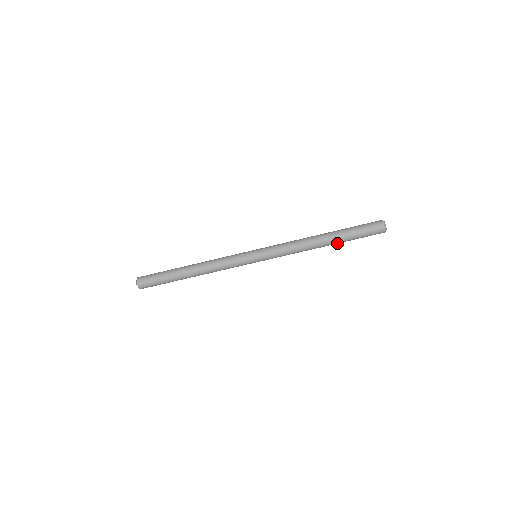
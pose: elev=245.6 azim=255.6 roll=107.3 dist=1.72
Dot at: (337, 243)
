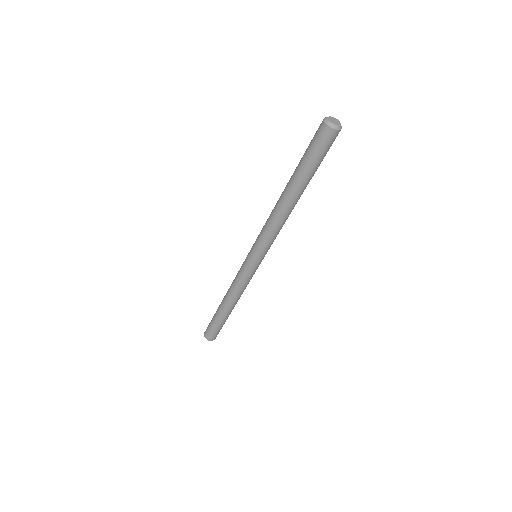
Dot at: occluded
